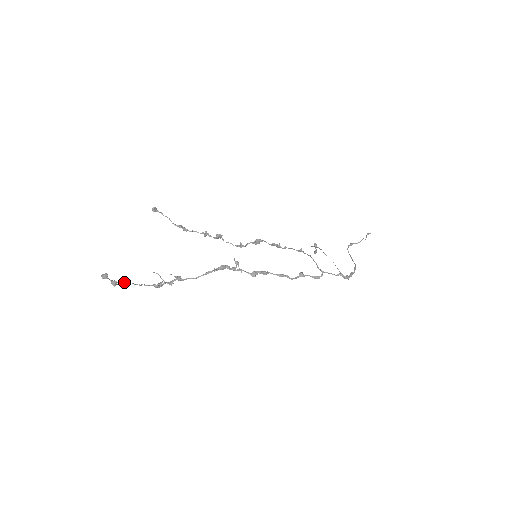
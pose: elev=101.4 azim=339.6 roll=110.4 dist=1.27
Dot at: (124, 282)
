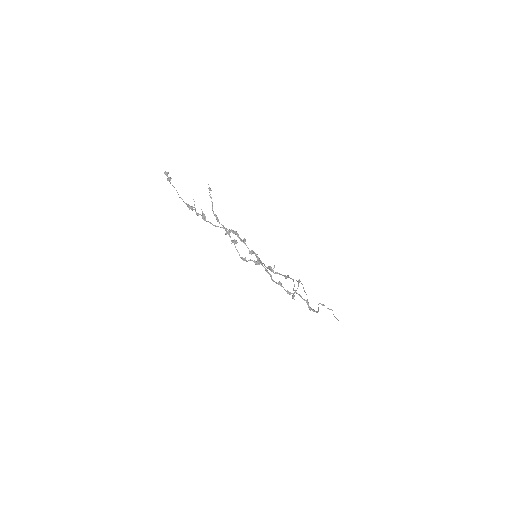
Dot at: occluded
